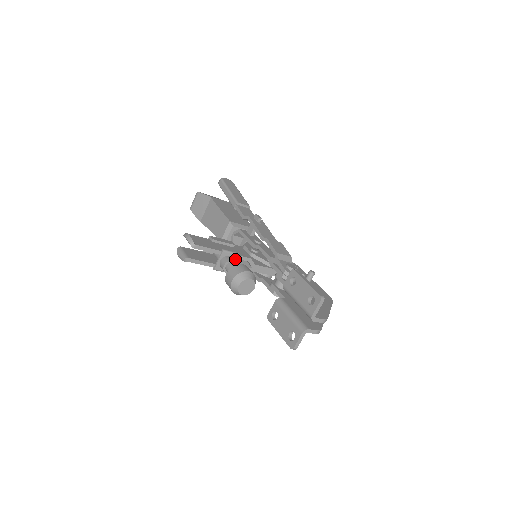
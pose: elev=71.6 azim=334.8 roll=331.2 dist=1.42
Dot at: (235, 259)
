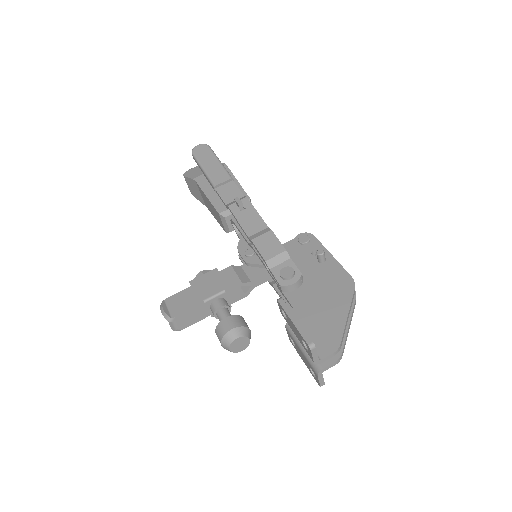
Dot at: (224, 297)
